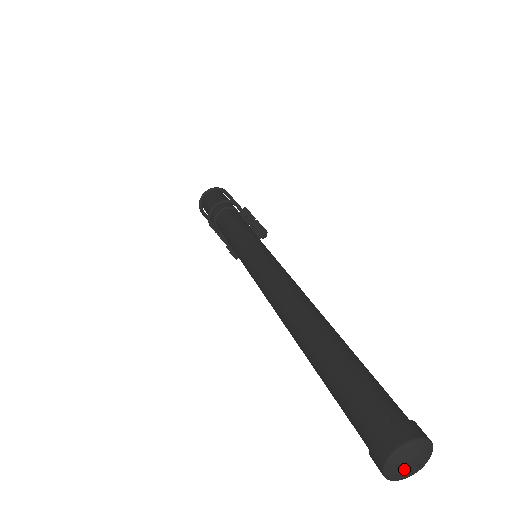
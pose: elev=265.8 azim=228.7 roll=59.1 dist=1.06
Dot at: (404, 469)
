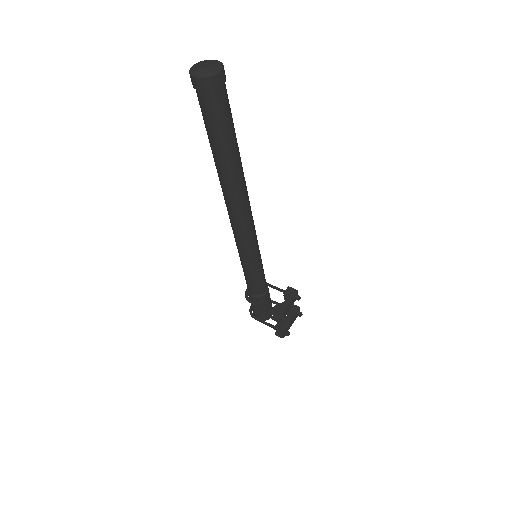
Dot at: (199, 66)
